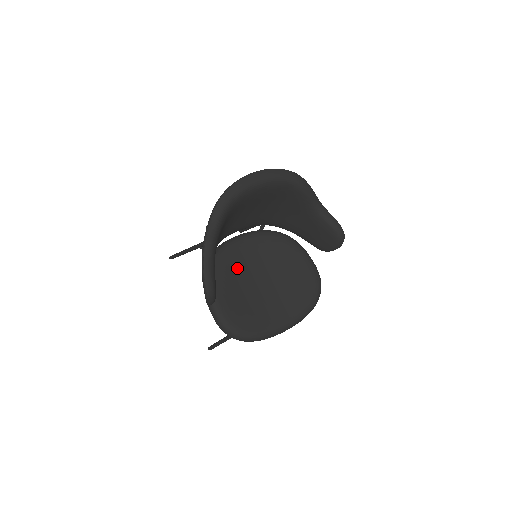
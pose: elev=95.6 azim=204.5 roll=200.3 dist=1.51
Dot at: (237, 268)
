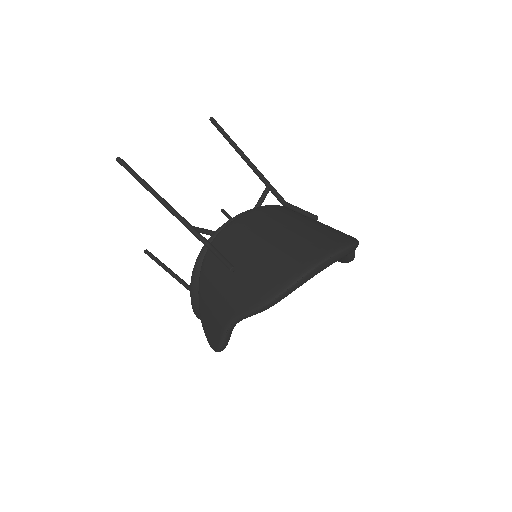
Dot at: occluded
